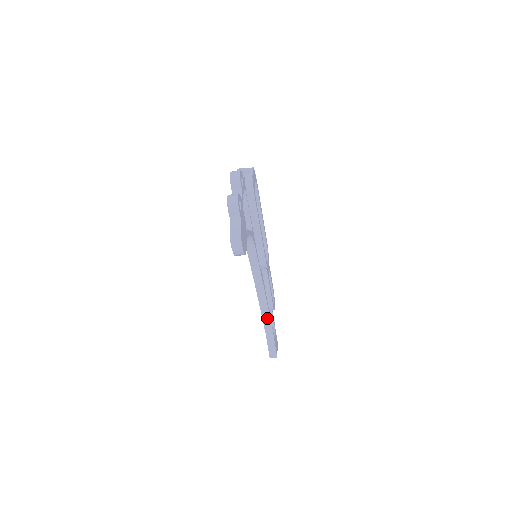
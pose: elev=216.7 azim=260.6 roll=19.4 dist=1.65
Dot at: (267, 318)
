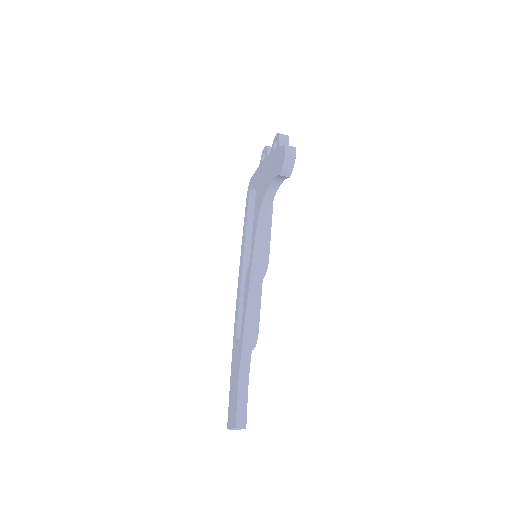
Dot at: (248, 351)
